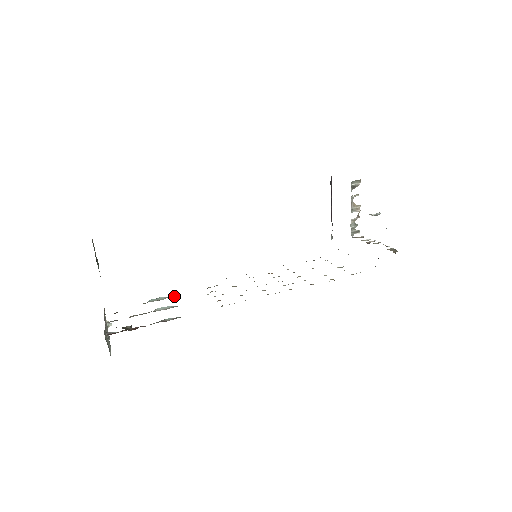
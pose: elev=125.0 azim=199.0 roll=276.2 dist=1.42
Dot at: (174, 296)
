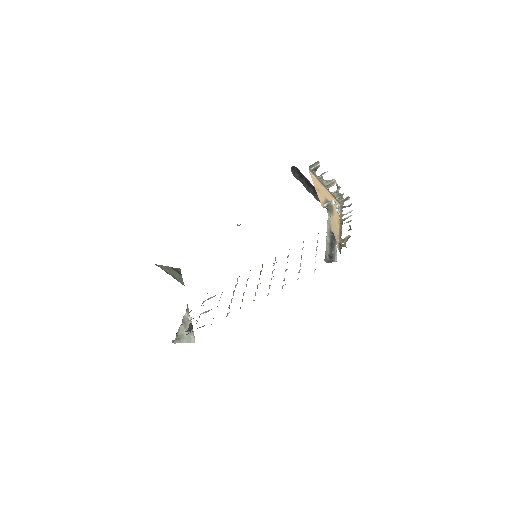
Dot at: occluded
